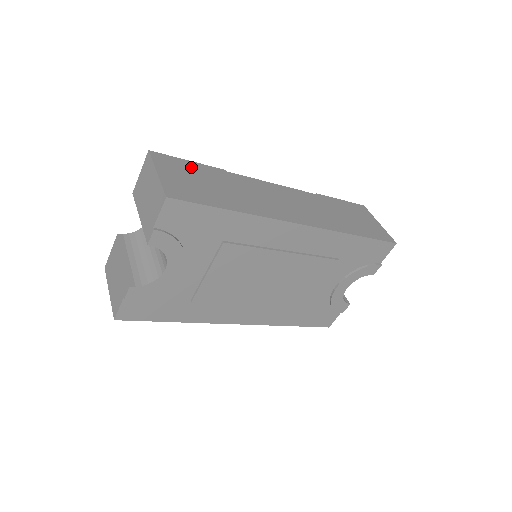
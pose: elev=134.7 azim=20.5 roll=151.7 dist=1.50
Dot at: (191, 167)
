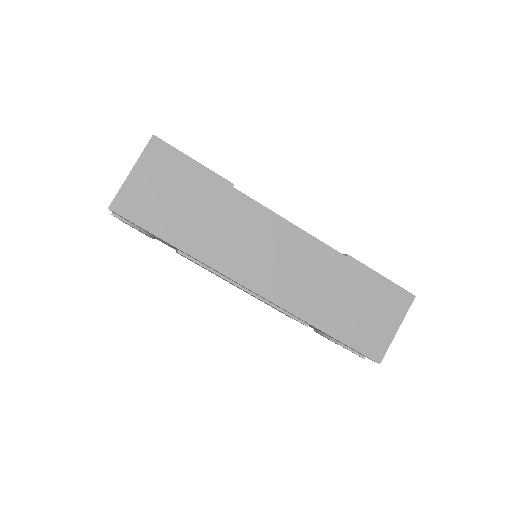
Dot at: (186, 171)
